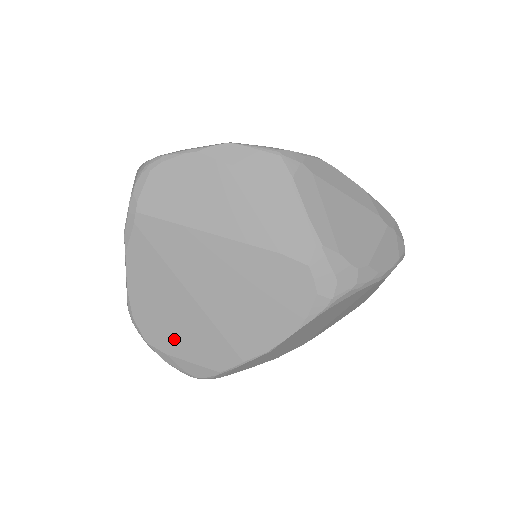
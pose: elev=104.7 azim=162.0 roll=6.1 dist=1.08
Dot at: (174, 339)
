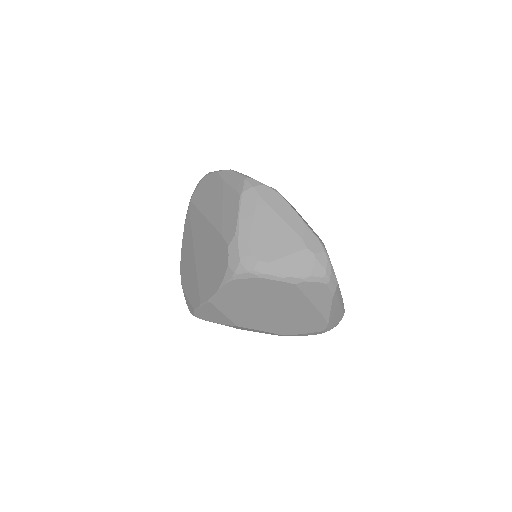
Dot at: (187, 282)
